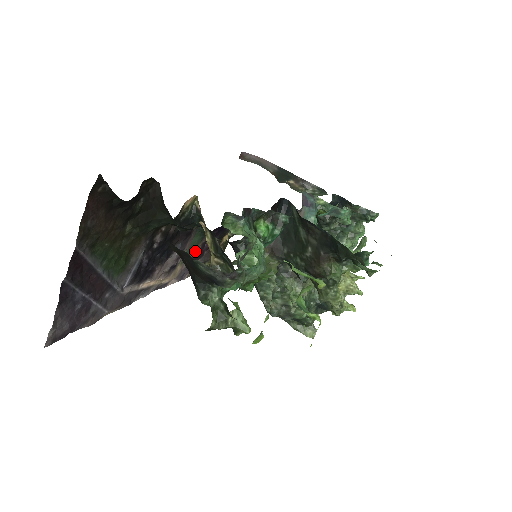
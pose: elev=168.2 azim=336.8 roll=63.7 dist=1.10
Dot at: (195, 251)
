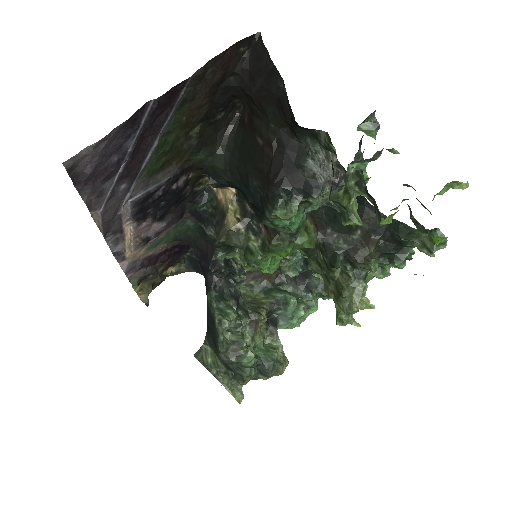
Dot at: (159, 249)
